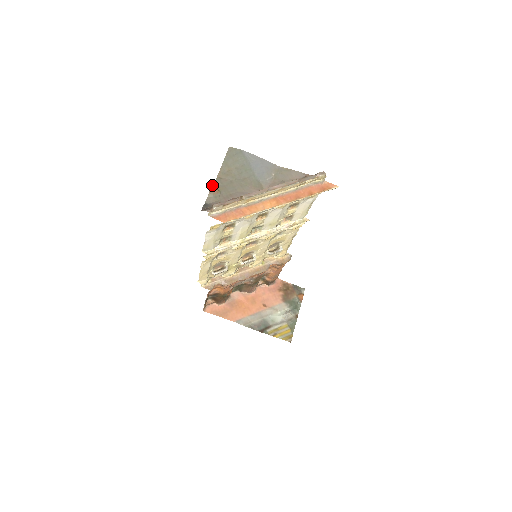
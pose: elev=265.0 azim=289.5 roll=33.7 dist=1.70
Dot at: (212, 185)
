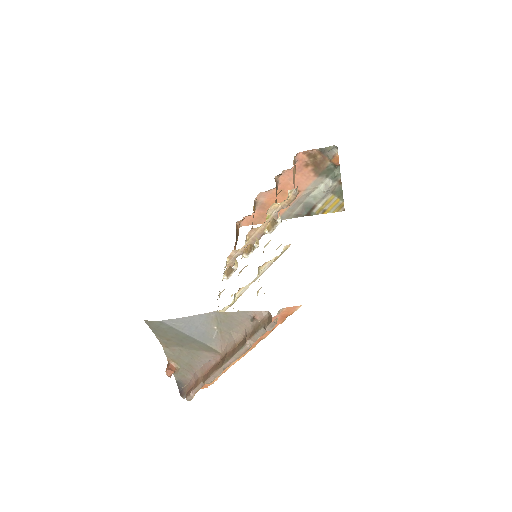
Dot at: occluded
